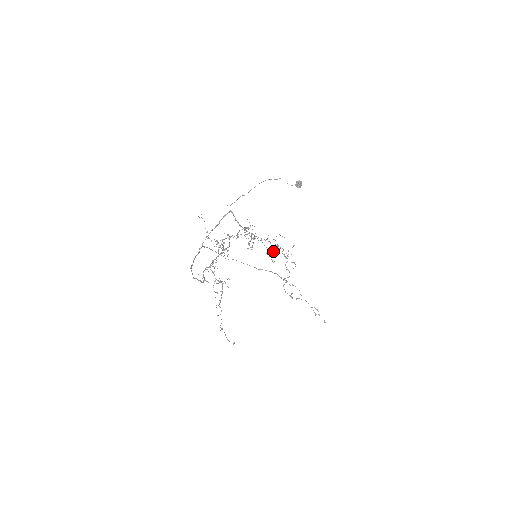
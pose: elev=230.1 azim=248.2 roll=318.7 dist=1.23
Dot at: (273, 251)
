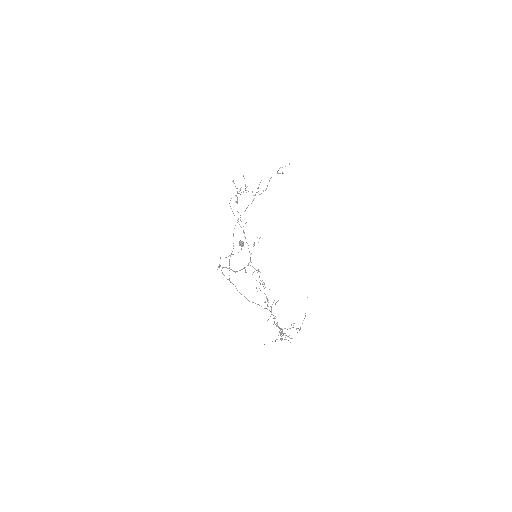
Dot at: occluded
